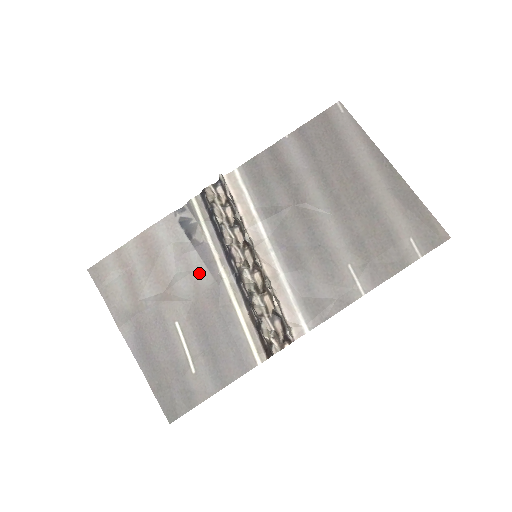
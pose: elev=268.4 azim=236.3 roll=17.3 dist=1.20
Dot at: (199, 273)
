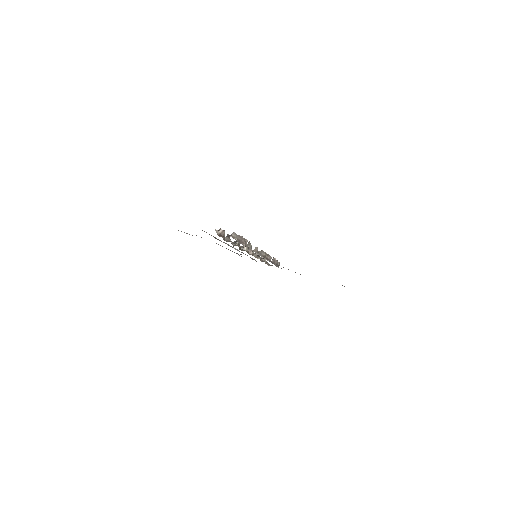
Dot at: occluded
